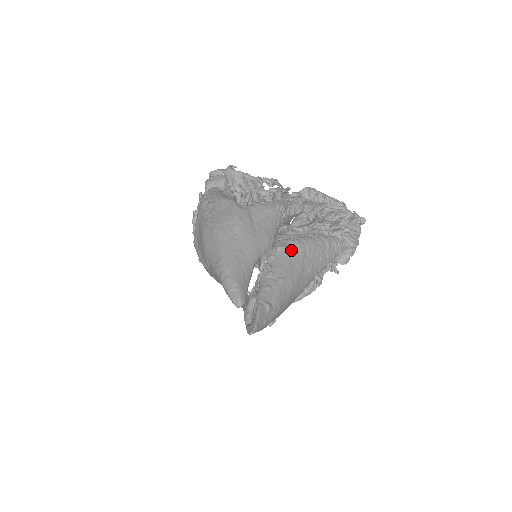
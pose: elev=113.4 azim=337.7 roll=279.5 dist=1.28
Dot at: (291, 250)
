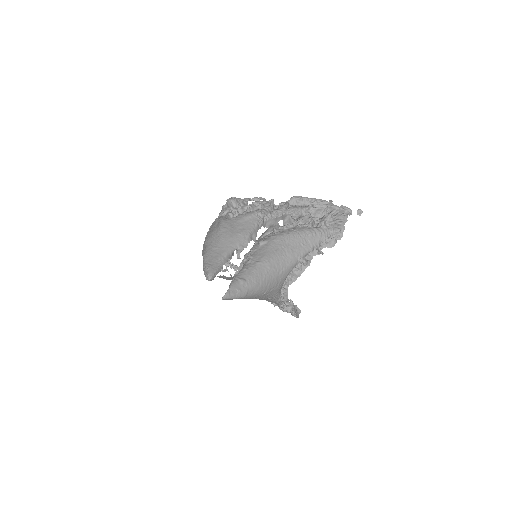
Dot at: (271, 242)
